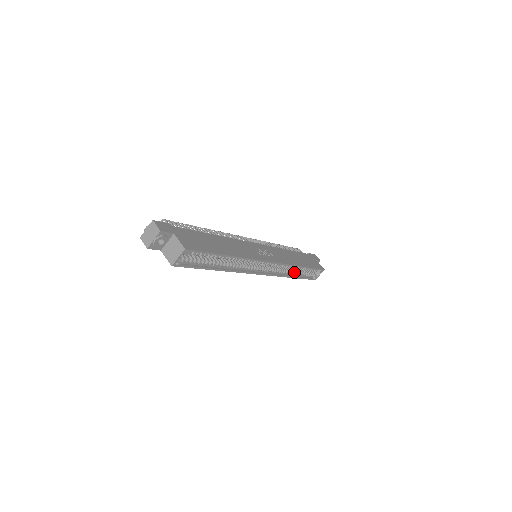
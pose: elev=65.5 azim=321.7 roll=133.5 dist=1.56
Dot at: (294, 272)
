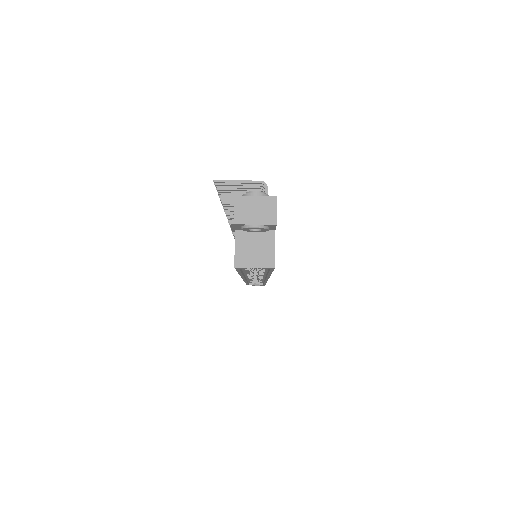
Dot at: occluded
